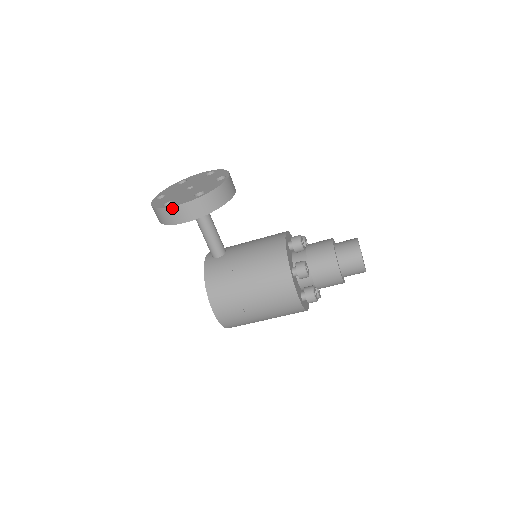
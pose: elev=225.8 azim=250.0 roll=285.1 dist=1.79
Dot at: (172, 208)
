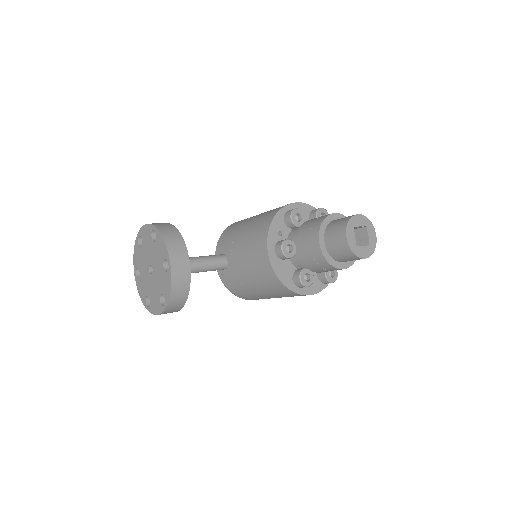
Dot at: (154, 314)
